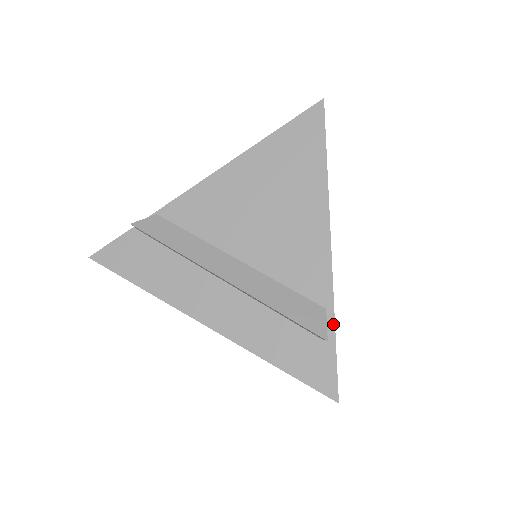
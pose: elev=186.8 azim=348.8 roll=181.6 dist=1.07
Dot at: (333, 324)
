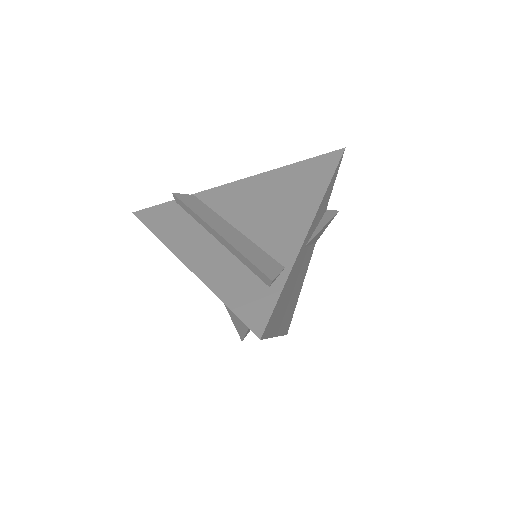
Dot at: (285, 279)
